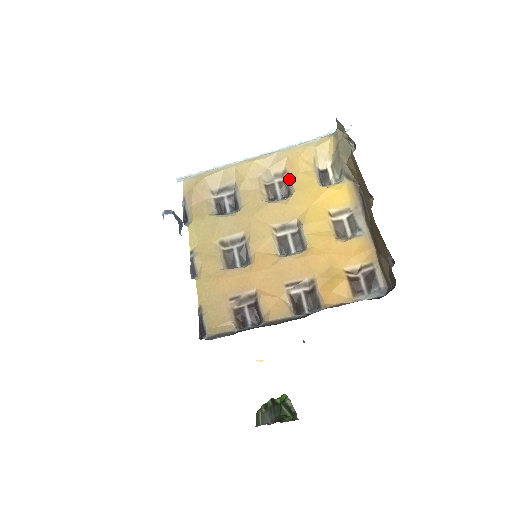
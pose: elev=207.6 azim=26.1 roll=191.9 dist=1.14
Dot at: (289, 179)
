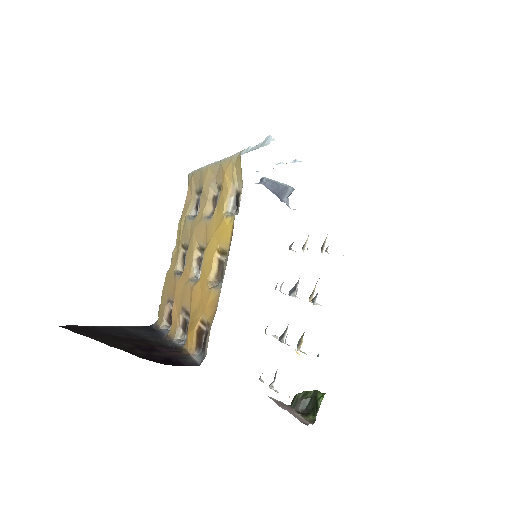
Dot at: (219, 196)
